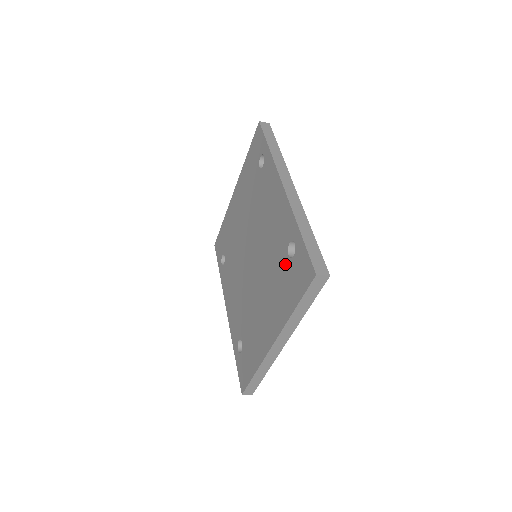
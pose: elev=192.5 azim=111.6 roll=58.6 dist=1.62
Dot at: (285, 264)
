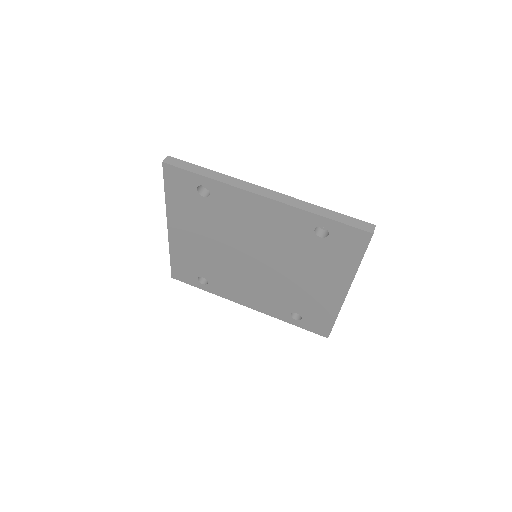
Dot at: (320, 244)
